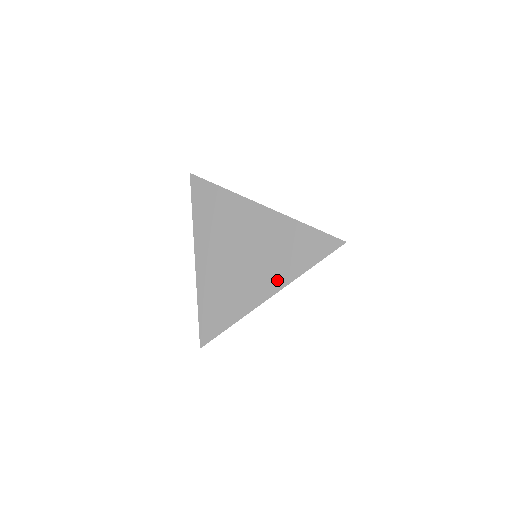
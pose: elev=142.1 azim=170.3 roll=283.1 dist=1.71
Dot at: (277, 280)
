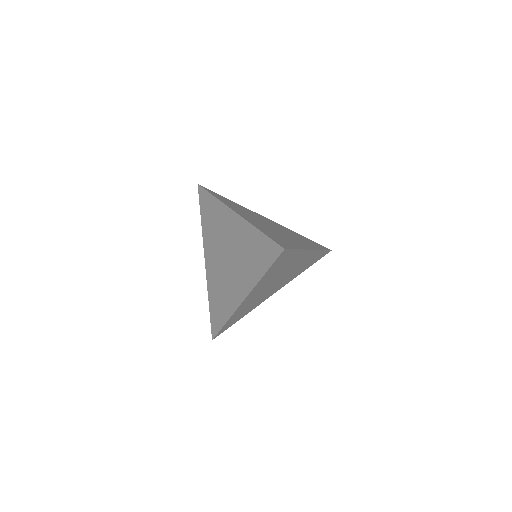
Dot at: (246, 284)
